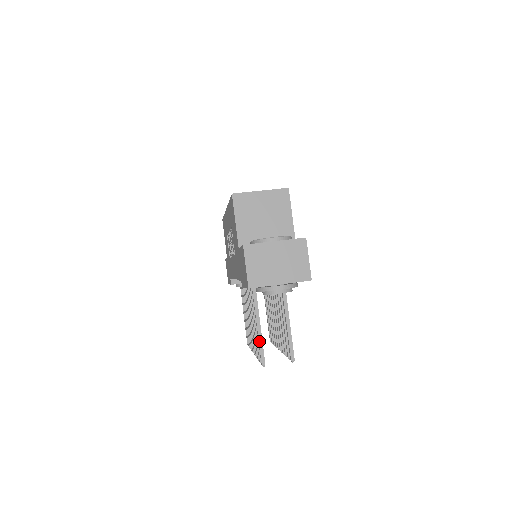
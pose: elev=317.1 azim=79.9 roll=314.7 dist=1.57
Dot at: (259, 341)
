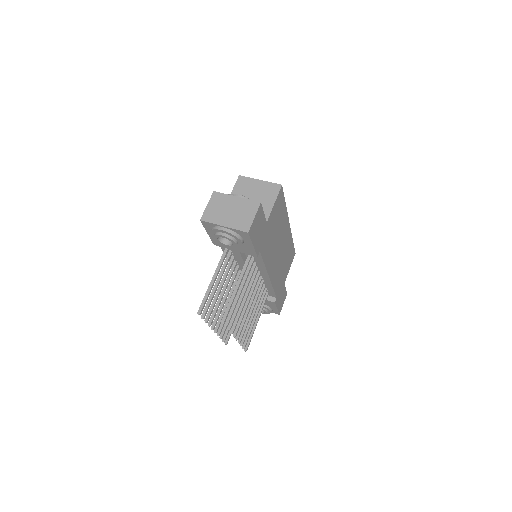
Dot at: (206, 293)
